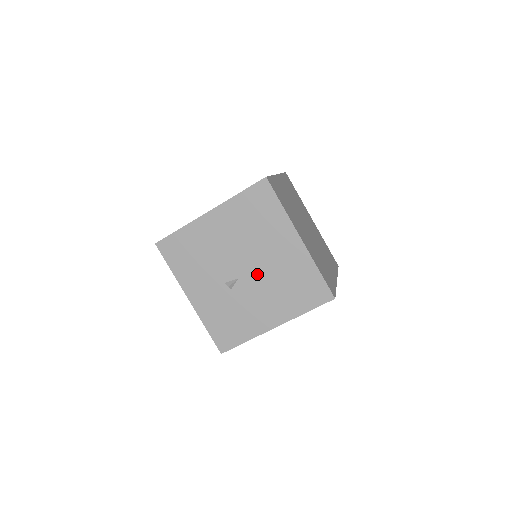
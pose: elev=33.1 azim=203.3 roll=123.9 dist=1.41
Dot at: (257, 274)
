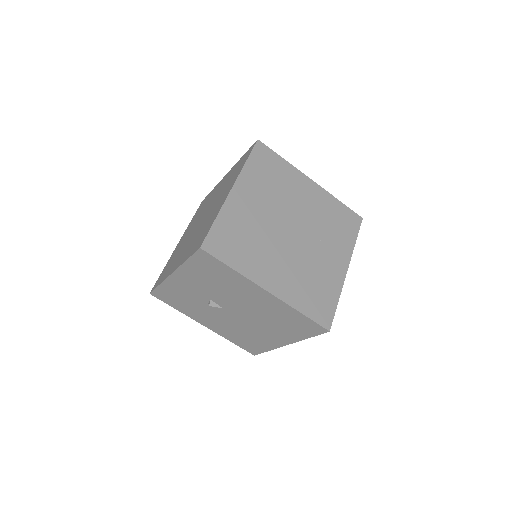
Dot at: (237, 319)
